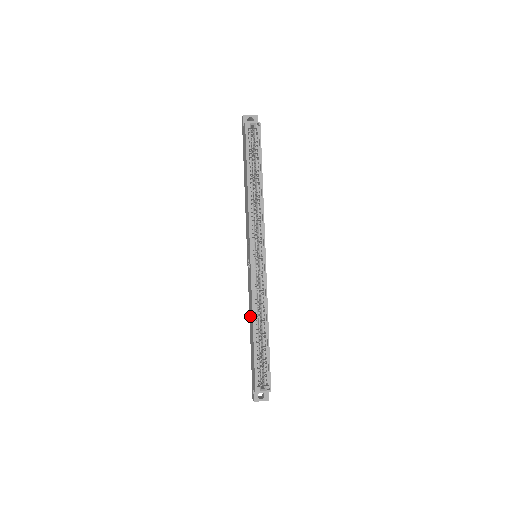
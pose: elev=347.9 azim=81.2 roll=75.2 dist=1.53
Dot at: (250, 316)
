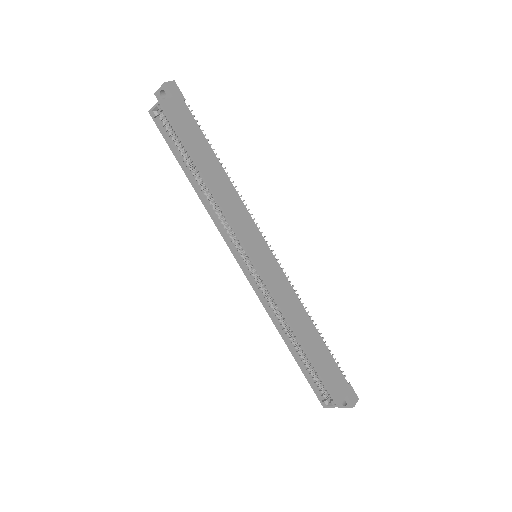
Dot at: occluded
